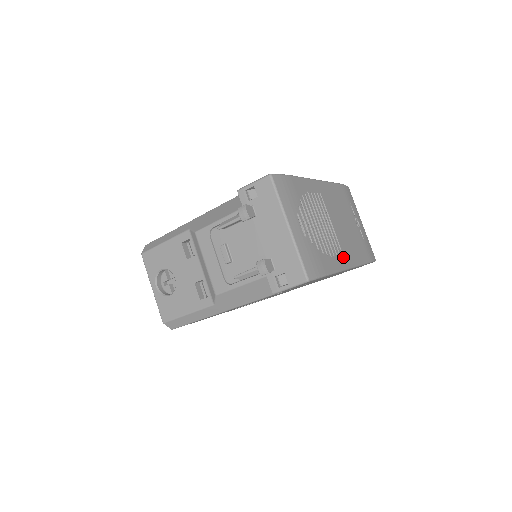
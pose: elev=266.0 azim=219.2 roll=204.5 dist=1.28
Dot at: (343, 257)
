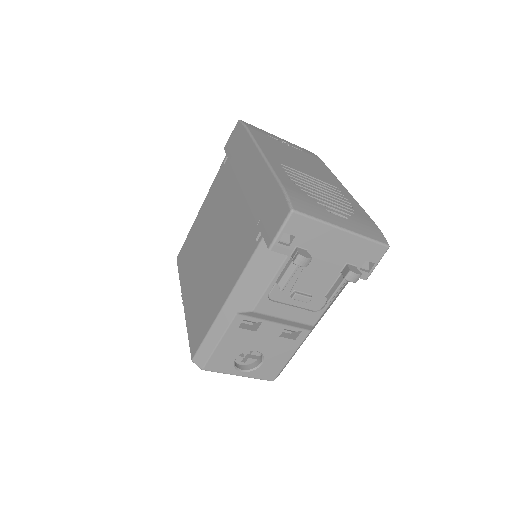
Dot at: (341, 190)
